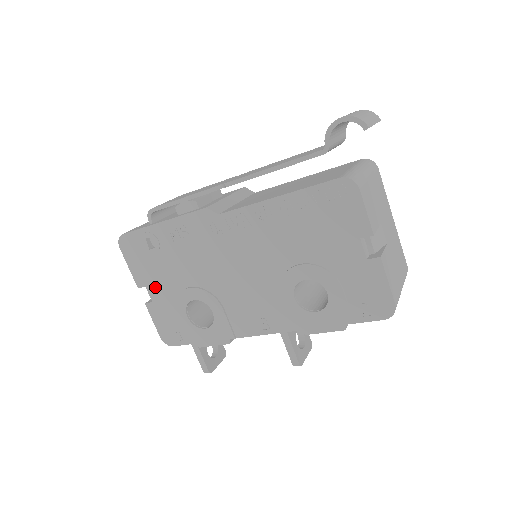
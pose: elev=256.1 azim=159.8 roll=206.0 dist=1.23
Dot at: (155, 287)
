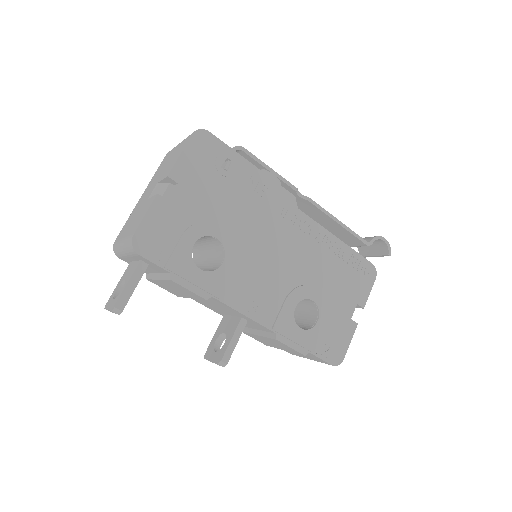
Dot at: (188, 194)
